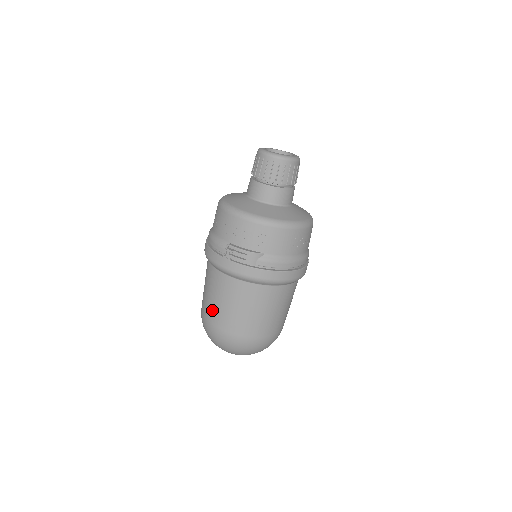
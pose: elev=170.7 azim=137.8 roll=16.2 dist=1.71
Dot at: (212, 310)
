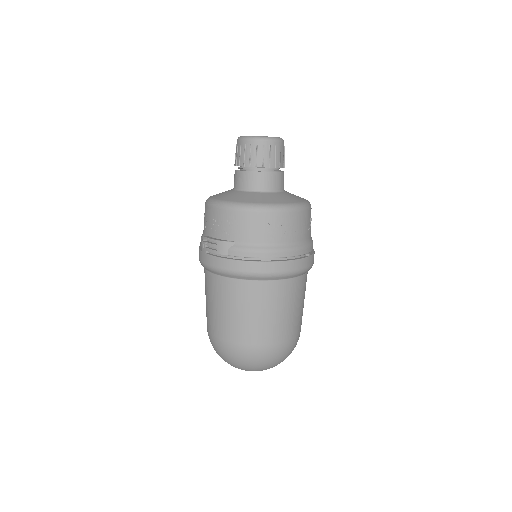
Dot at: (207, 315)
